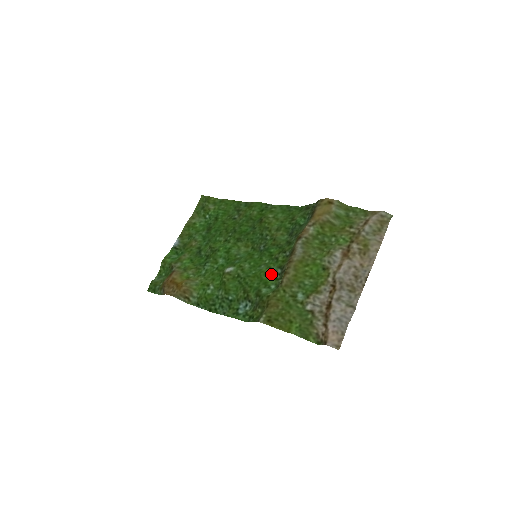
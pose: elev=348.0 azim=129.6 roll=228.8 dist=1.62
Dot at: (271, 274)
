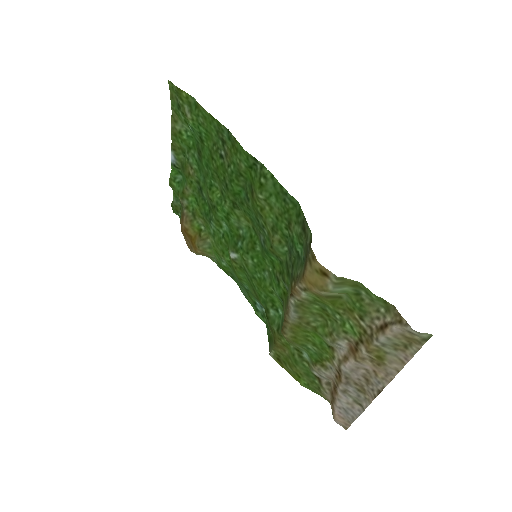
Dot at: (276, 296)
